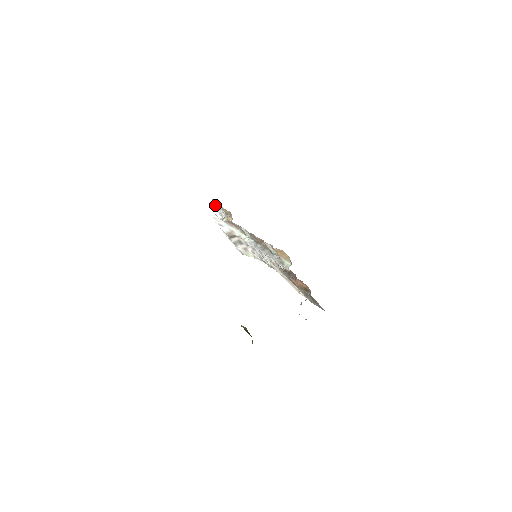
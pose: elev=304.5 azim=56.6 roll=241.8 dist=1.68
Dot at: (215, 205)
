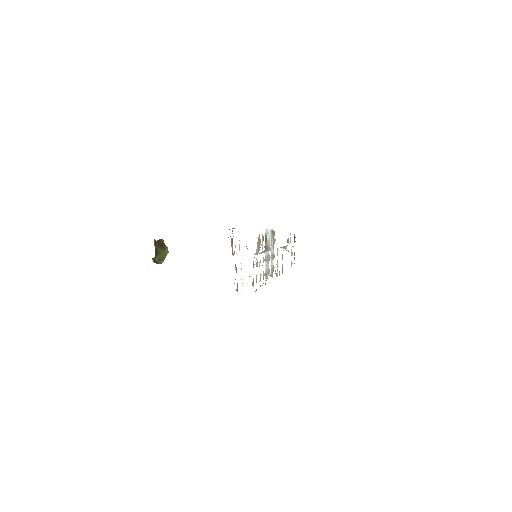
Dot at: occluded
